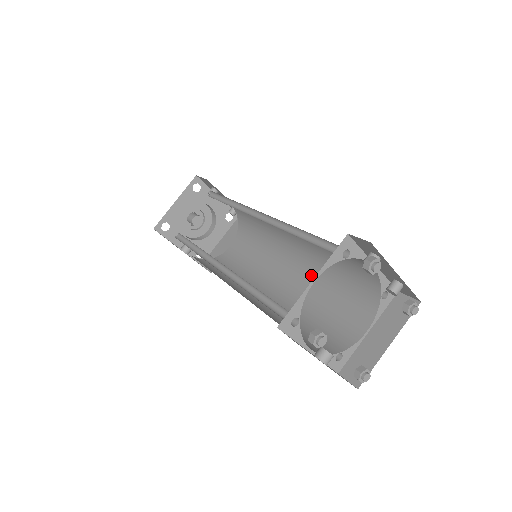
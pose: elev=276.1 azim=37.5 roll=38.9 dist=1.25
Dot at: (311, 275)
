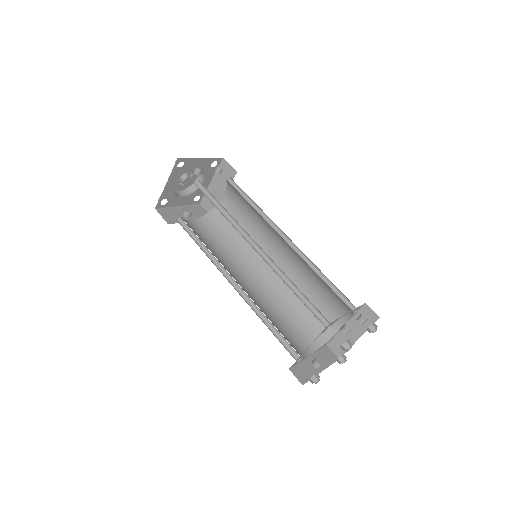
Dot at: (301, 265)
